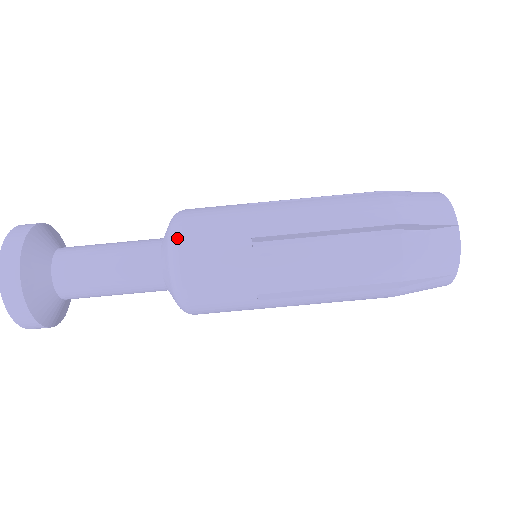
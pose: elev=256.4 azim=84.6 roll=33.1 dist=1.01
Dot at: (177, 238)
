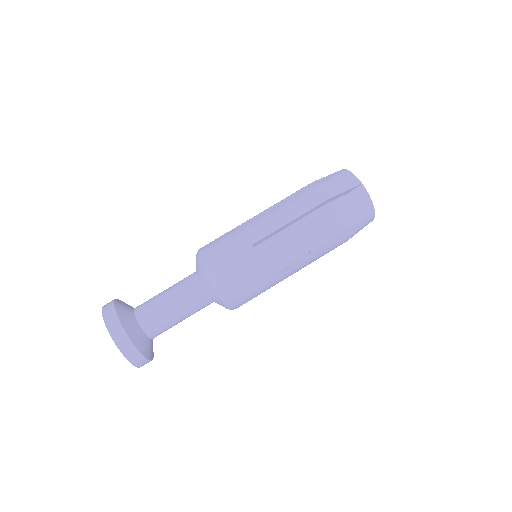
Dot at: (209, 266)
